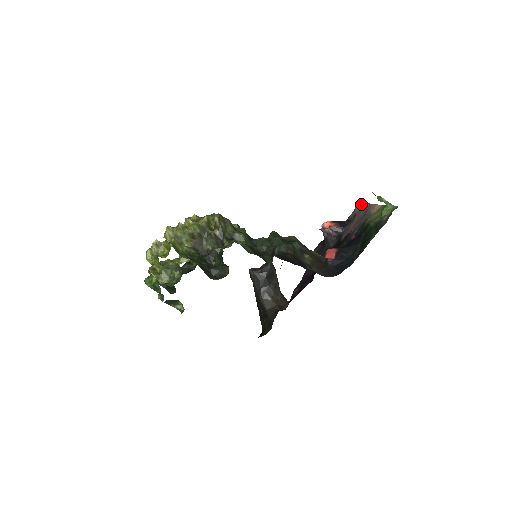
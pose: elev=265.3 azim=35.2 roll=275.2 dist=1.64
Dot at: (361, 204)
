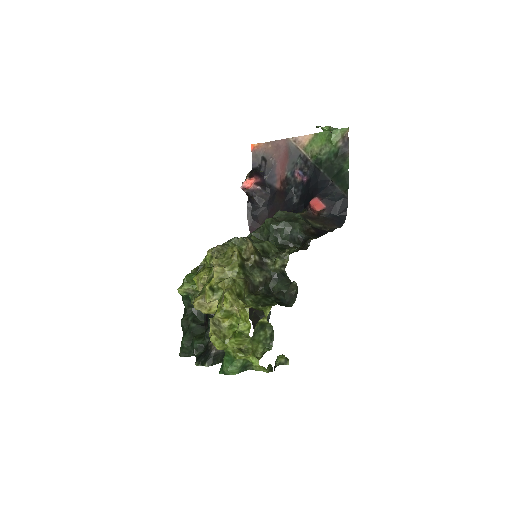
Dot at: (260, 145)
